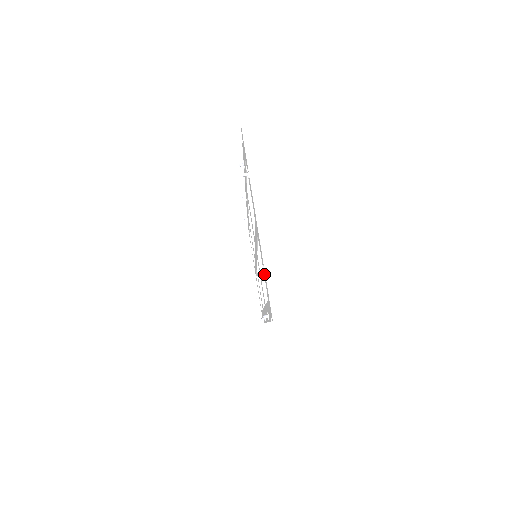
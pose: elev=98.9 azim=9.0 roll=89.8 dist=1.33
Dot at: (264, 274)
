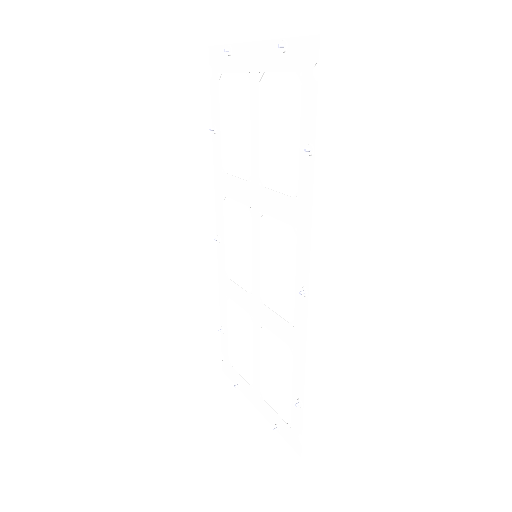
Dot at: (285, 42)
